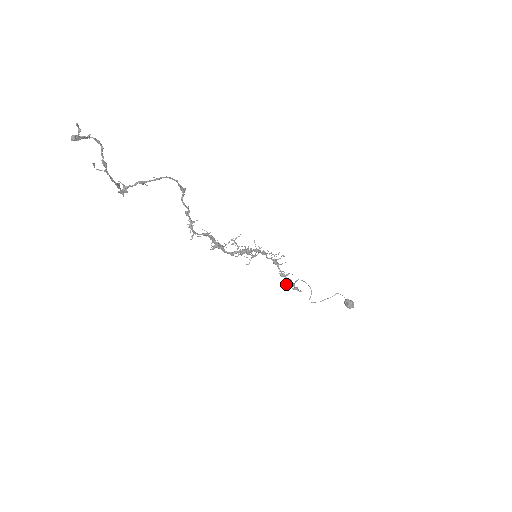
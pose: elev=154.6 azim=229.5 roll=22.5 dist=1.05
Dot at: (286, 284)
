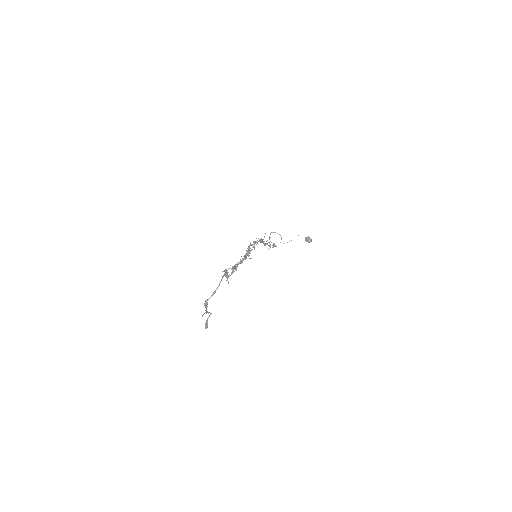
Dot at: occluded
